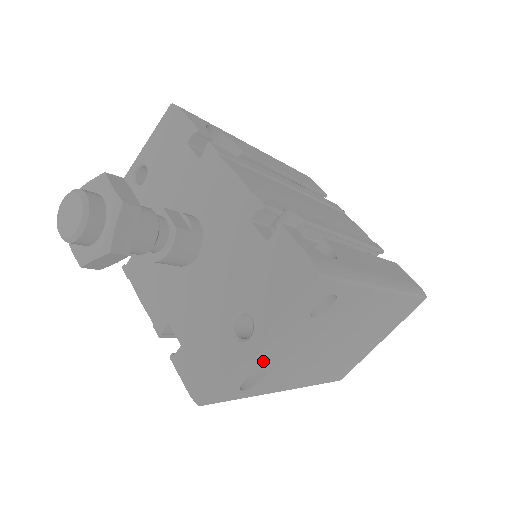
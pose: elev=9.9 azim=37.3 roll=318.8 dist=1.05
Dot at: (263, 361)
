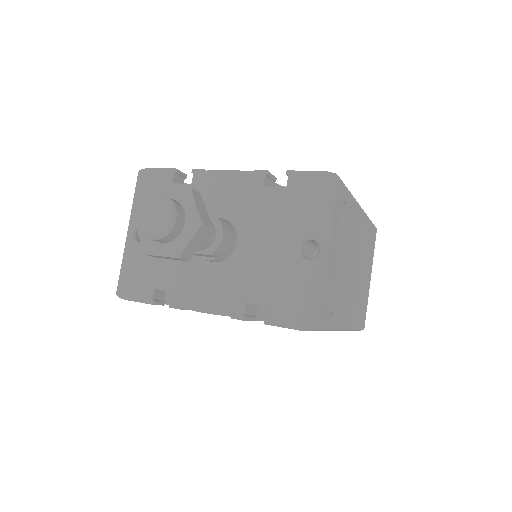
Dot at: (333, 275)
